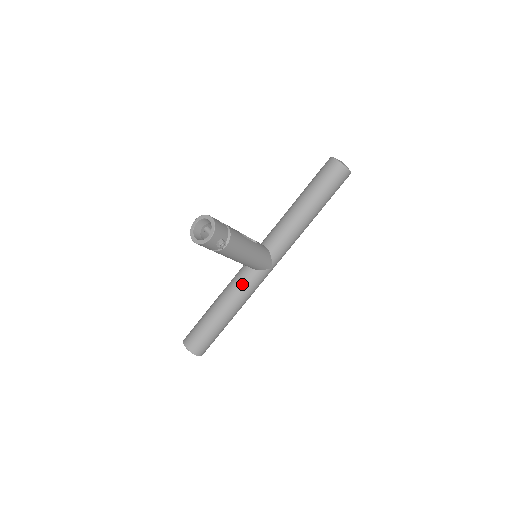
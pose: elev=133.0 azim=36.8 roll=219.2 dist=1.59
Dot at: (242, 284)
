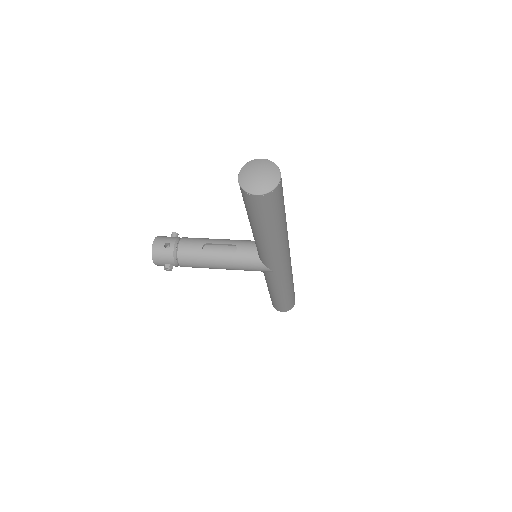
Dot at: (264, 275)
